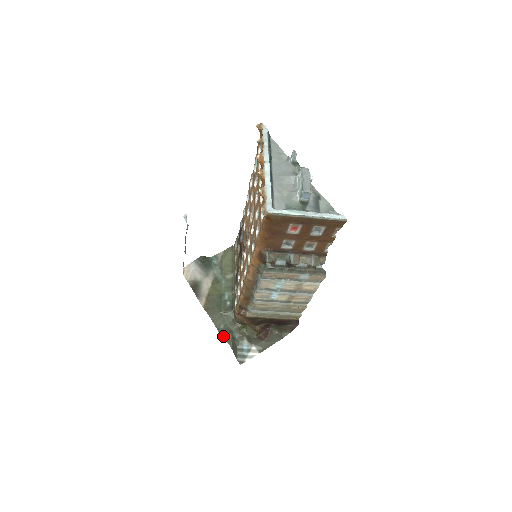
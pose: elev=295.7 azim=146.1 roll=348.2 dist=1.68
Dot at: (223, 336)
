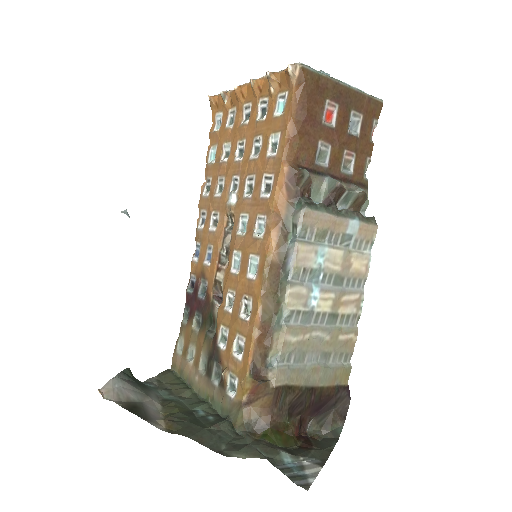
Dot at: (238, 455)
